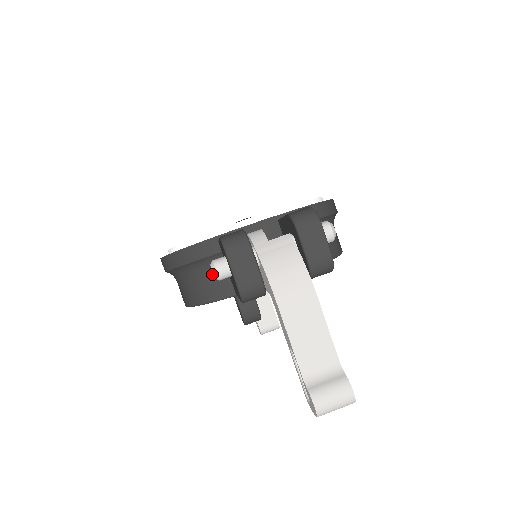
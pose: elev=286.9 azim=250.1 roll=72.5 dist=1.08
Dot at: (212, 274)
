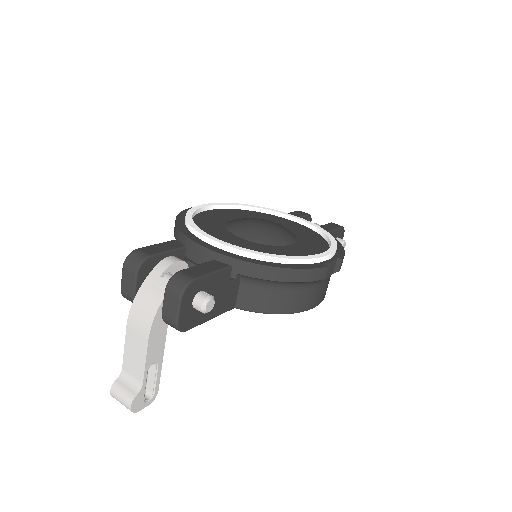
Dot at: occluded
